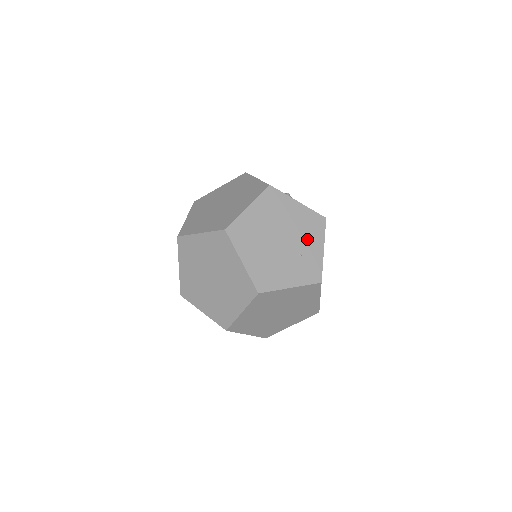
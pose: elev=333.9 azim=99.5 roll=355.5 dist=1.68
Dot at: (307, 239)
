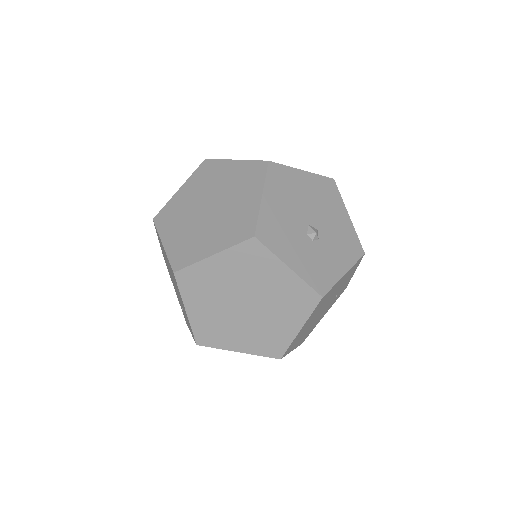
Dot at: (344, 283)
